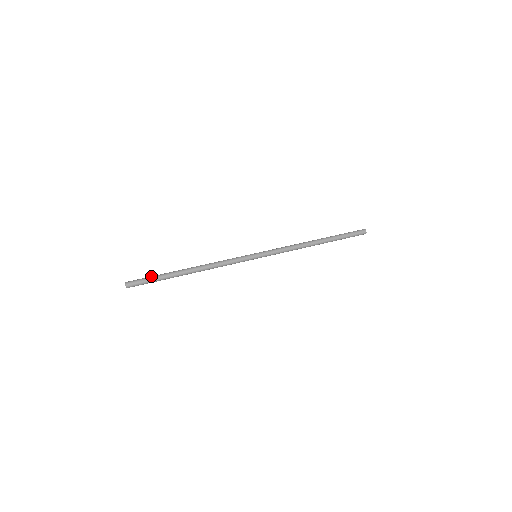
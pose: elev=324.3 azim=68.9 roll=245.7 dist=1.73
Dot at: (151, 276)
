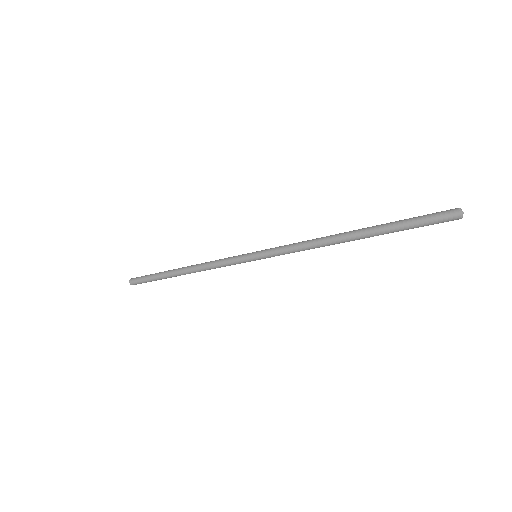
Dot at: occluded
